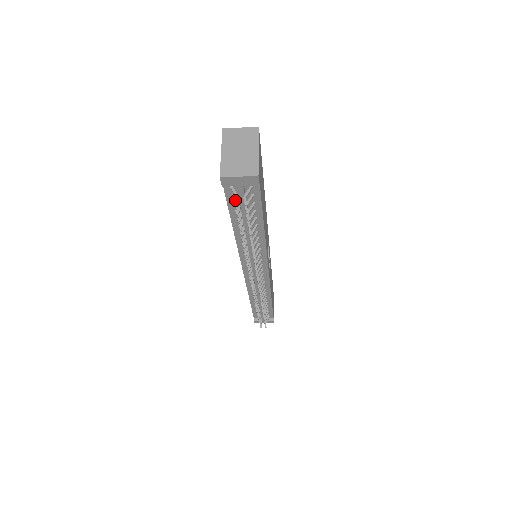
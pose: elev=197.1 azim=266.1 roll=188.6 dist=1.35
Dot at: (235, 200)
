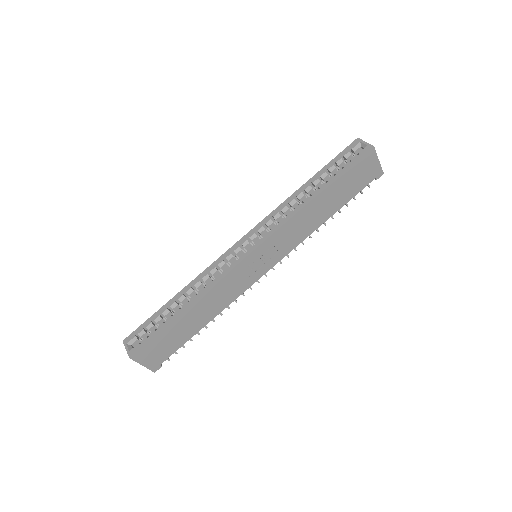
Dot at: occluded
